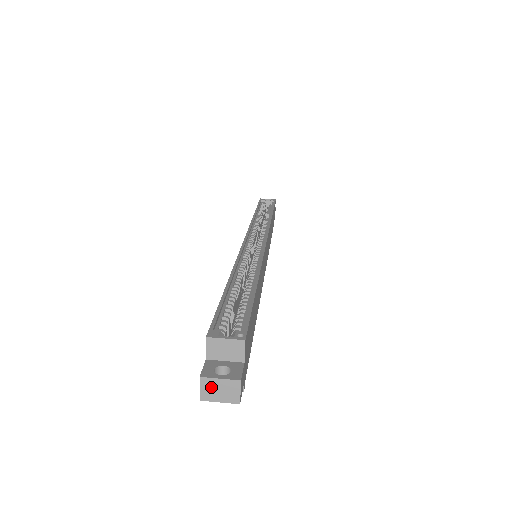
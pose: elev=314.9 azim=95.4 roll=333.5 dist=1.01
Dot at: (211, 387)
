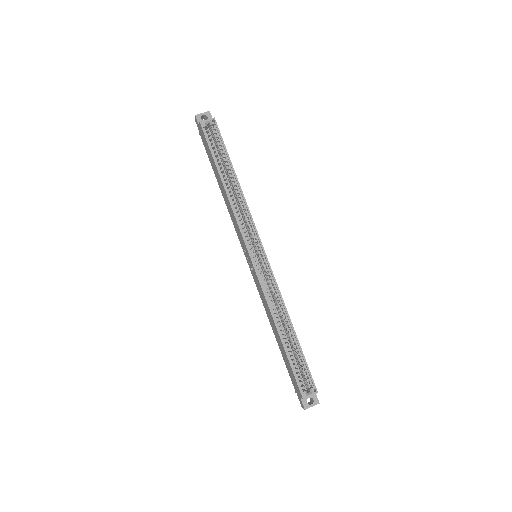
Dot at: (308, 407)
